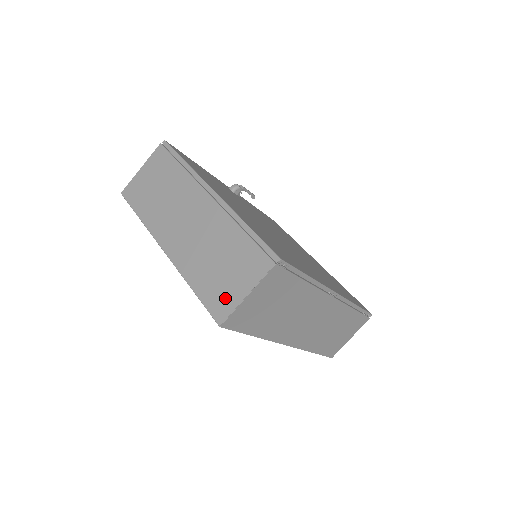
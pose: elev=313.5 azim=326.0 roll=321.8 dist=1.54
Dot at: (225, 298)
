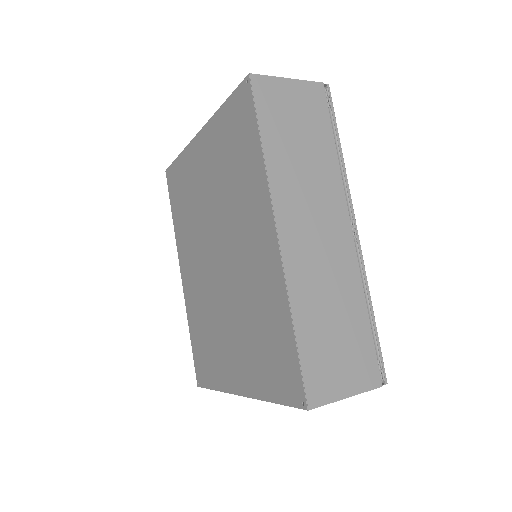
Dot at: occluded
